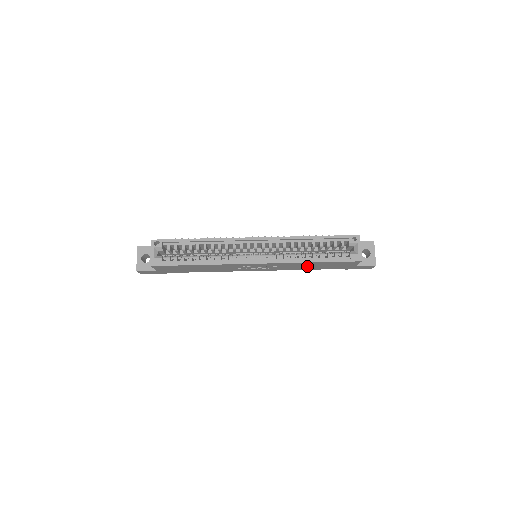
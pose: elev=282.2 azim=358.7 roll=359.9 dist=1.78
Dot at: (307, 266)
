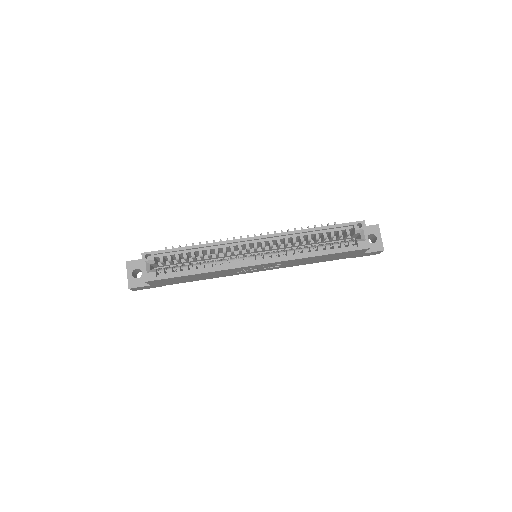
Dot at: (312, 260)
